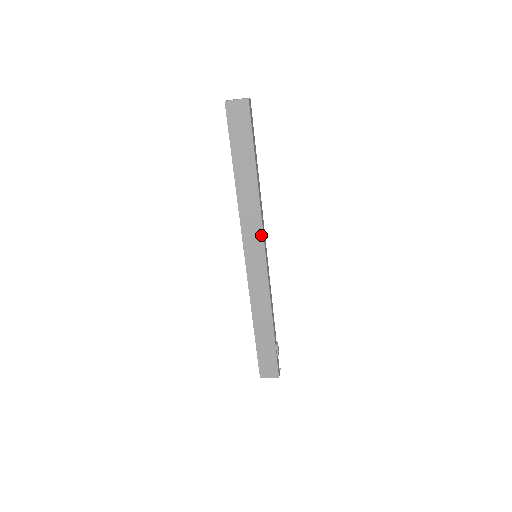
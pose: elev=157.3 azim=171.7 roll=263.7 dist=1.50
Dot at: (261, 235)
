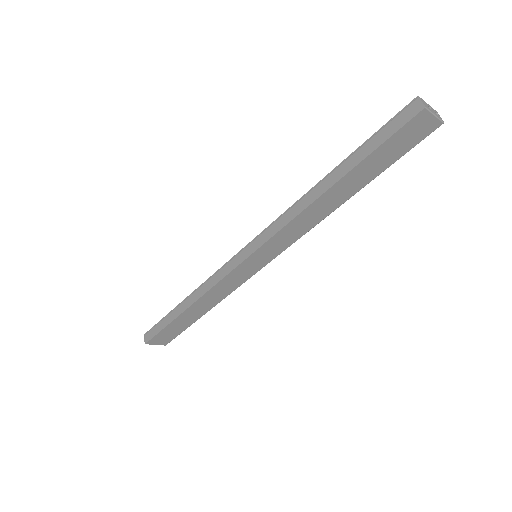
Dot at: (287, 246)
